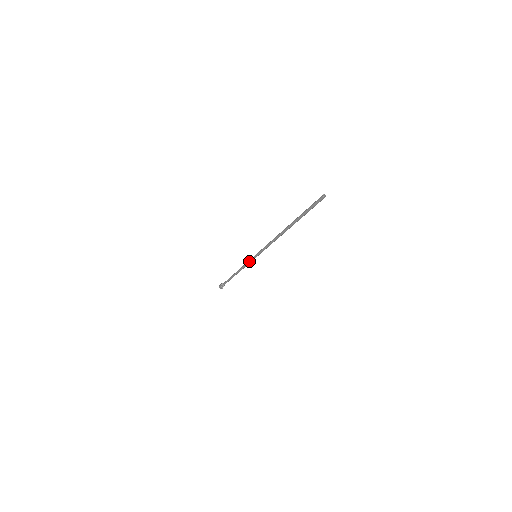
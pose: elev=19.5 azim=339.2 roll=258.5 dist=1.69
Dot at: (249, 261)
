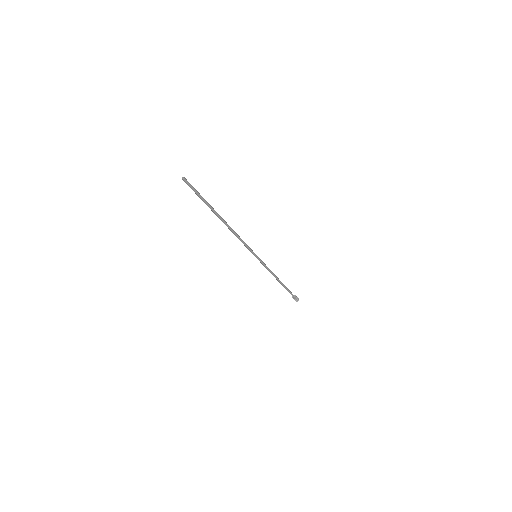
Dot at: (261, 263)
